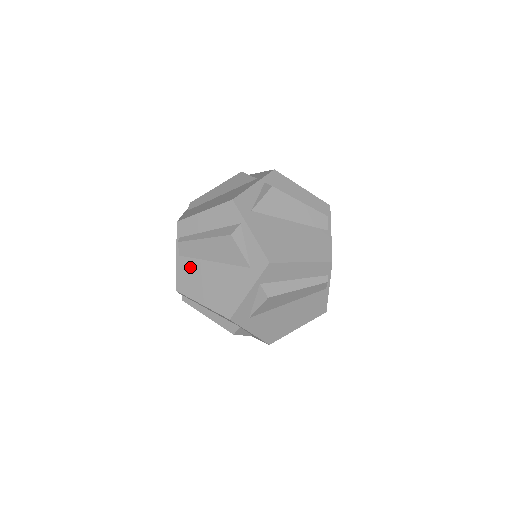
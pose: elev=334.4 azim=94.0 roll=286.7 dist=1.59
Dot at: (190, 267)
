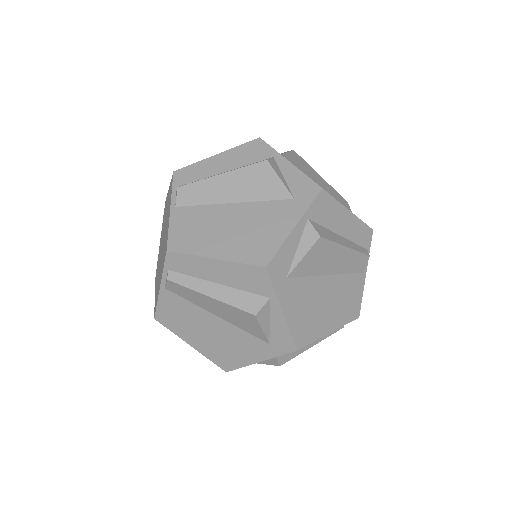
Dot at: (194, 216)
